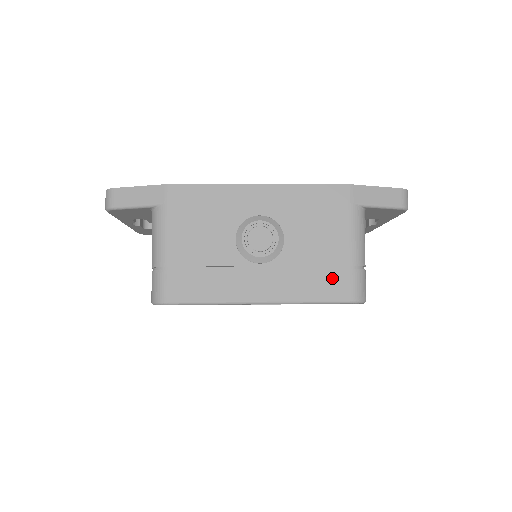
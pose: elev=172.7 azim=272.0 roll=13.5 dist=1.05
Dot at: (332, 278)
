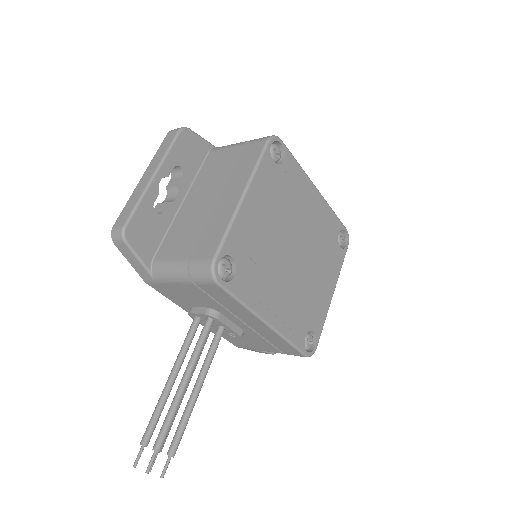
Dot at: occluded
